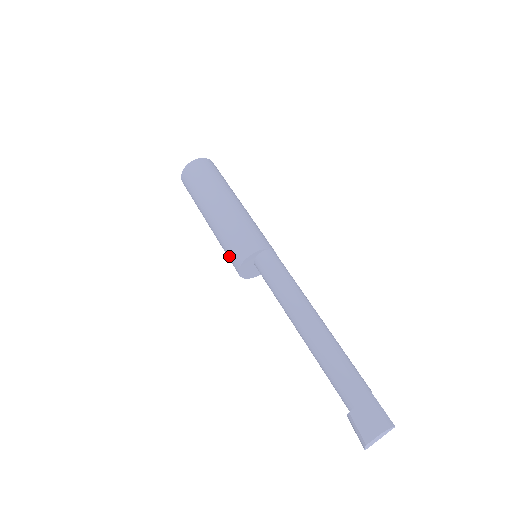
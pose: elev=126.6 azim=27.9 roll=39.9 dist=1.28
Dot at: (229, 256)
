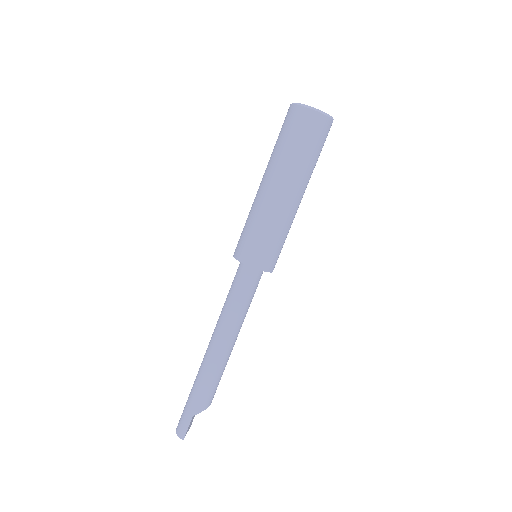
Dot at: occluded
